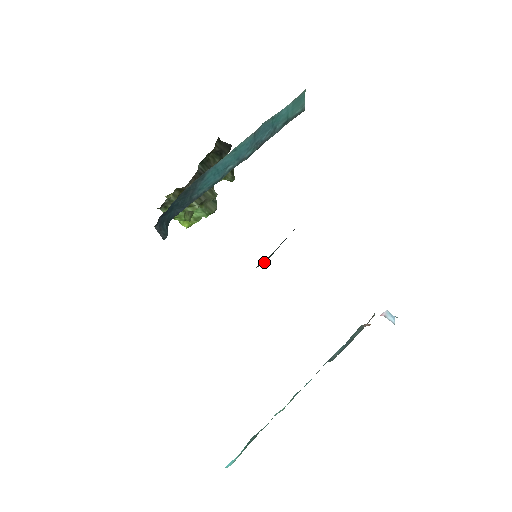
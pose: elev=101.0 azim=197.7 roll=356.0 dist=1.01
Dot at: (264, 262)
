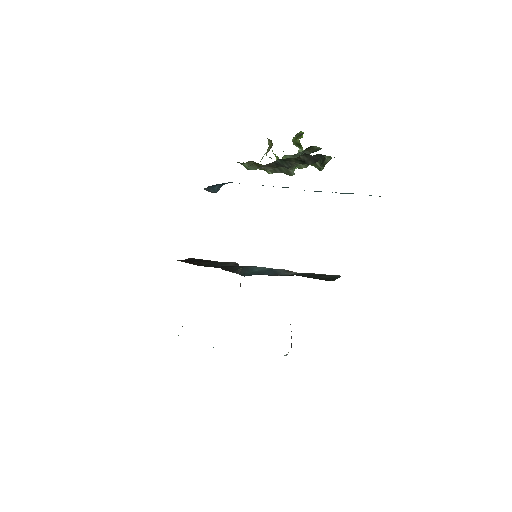
Dot at: (243, 273)
